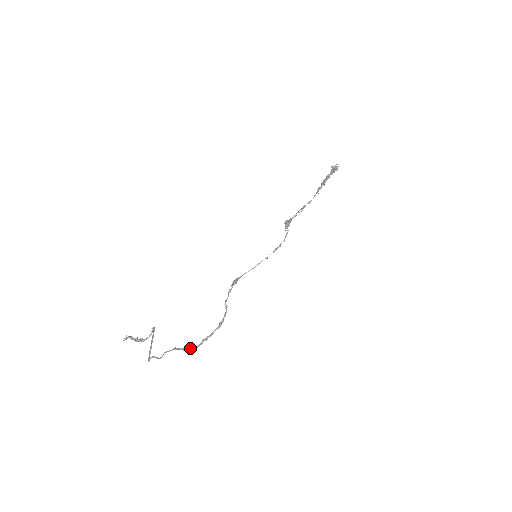
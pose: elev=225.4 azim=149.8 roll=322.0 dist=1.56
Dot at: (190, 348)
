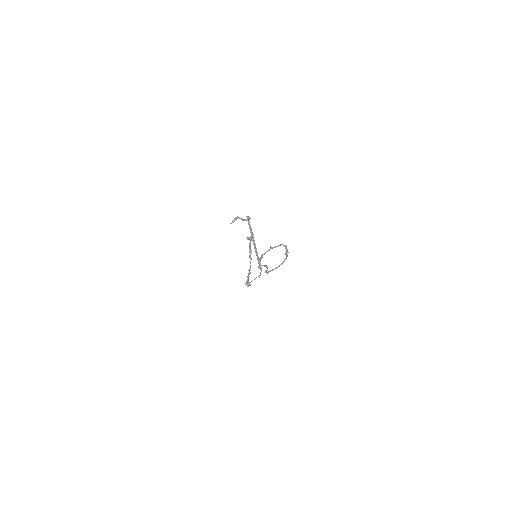
Dot at: (282, 262)
